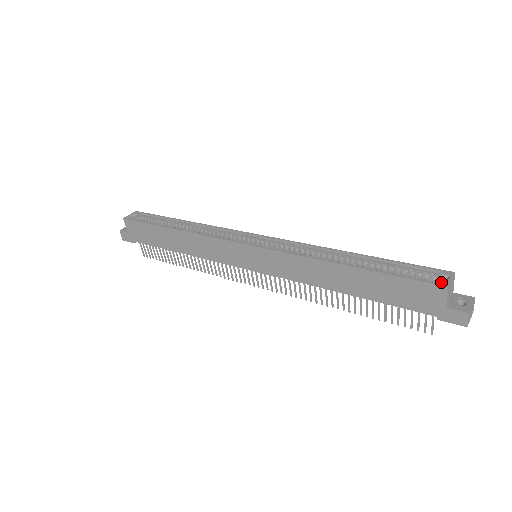
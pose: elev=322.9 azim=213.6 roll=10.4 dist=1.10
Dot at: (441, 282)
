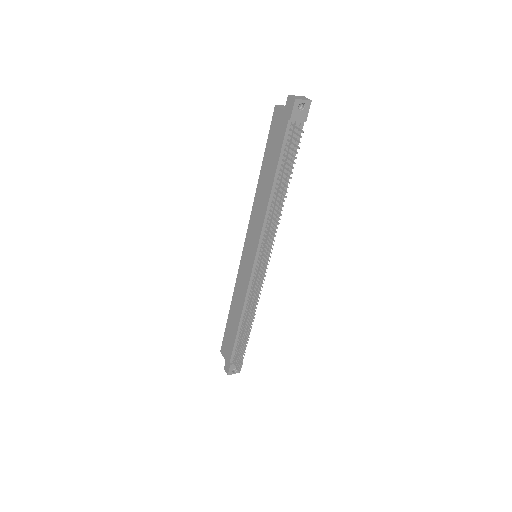
Dot at: occluded
